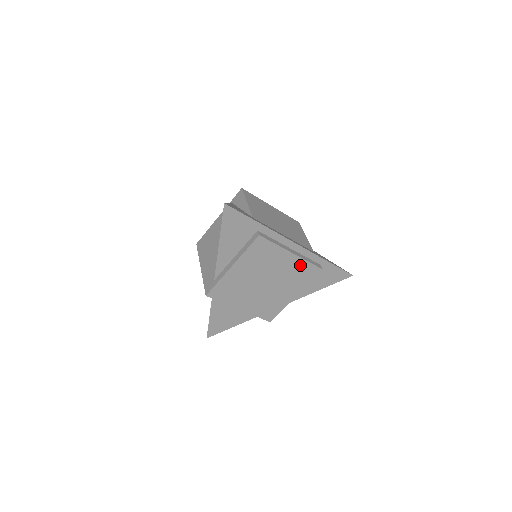
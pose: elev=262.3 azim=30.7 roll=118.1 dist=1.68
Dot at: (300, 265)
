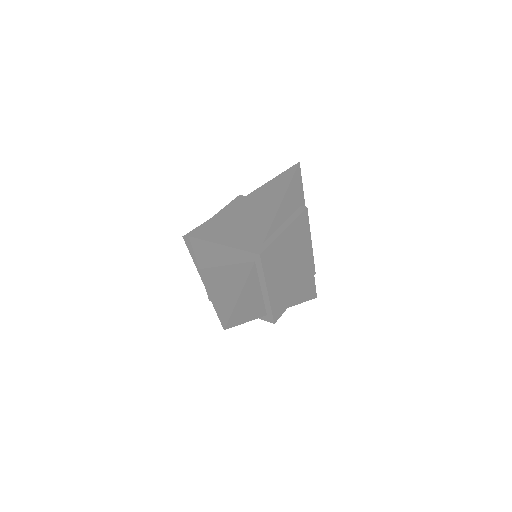
Dot at: (310, 259)
